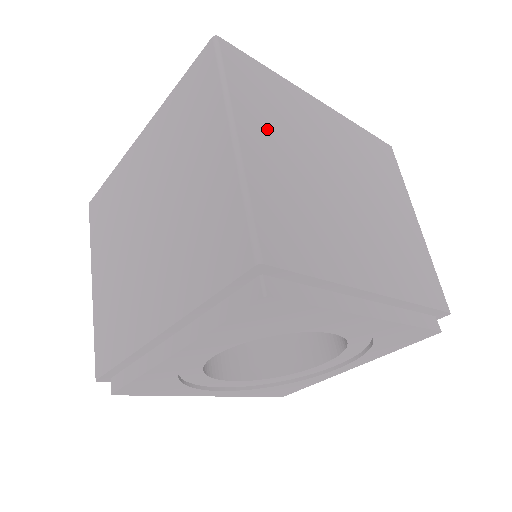
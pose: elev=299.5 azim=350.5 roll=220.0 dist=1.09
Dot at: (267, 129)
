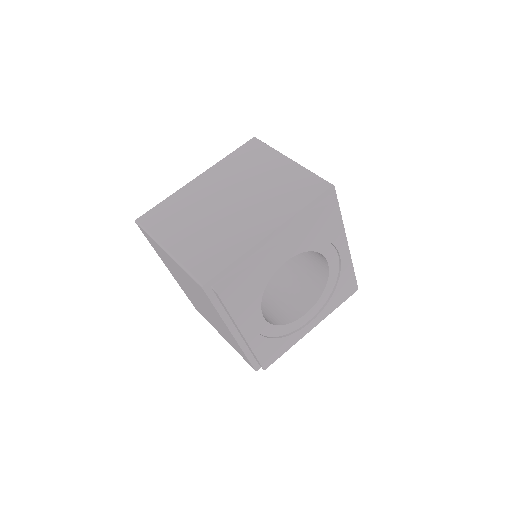
Dot at: occluded
